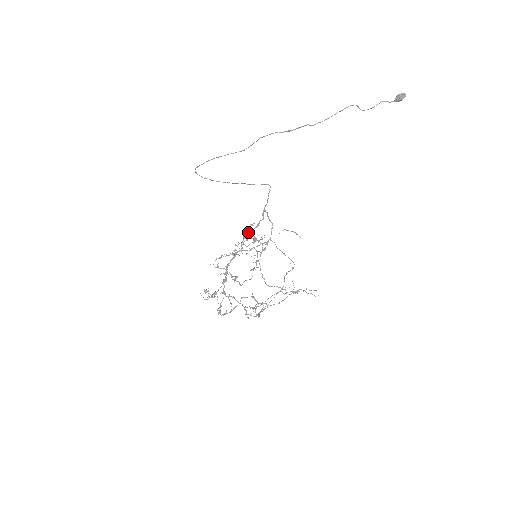
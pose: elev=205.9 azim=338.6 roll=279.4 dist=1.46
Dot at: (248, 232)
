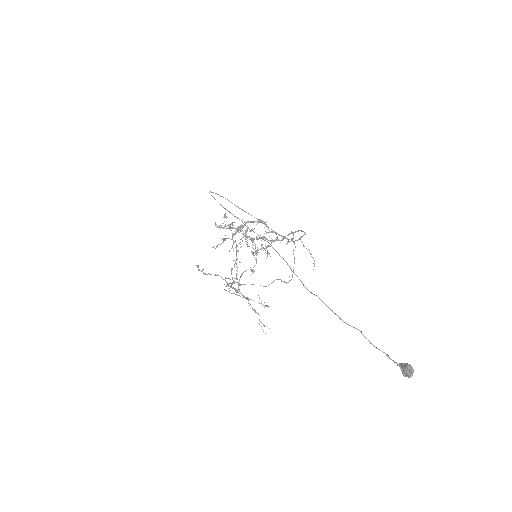
Dot at: (260, 238)
